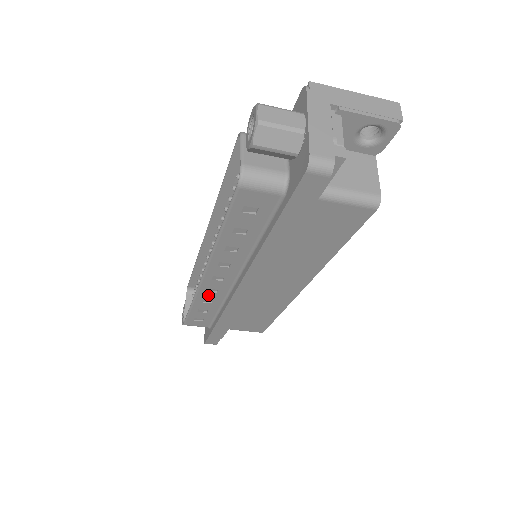
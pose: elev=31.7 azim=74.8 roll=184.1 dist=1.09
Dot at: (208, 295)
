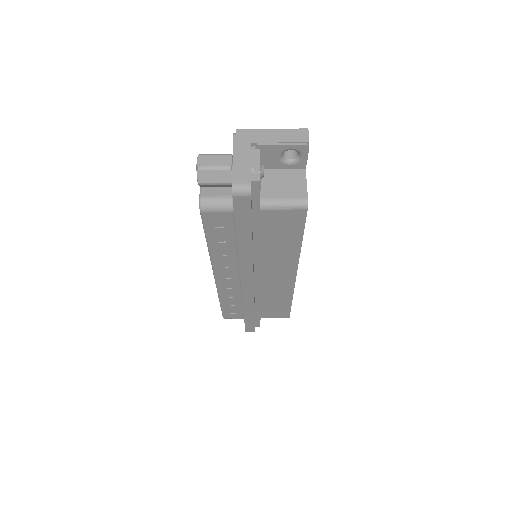
Dot at: (227, 292)
